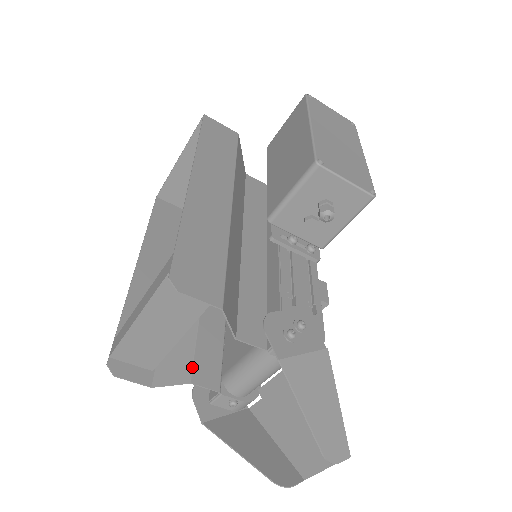
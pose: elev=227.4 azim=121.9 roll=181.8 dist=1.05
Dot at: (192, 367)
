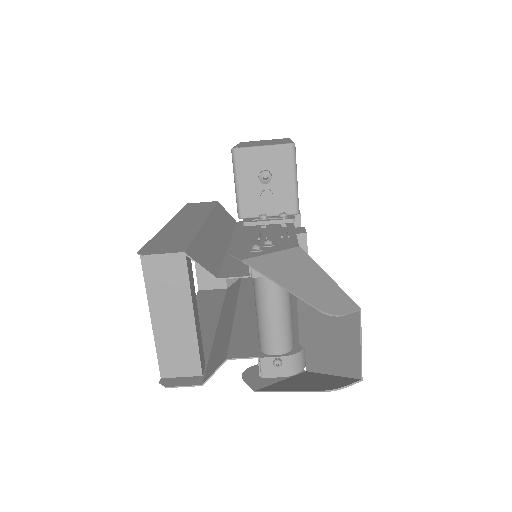
Dot at: (227, 350)
